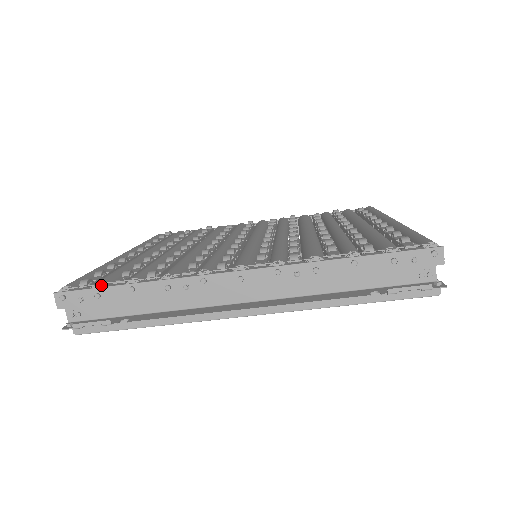
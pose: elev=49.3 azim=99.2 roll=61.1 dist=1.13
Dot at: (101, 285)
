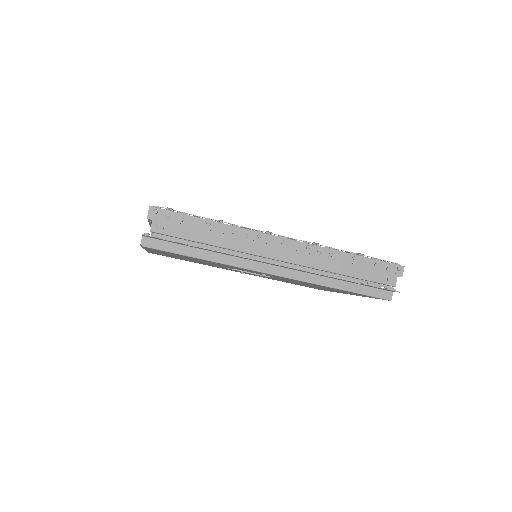
Dot at: (186, 214)
